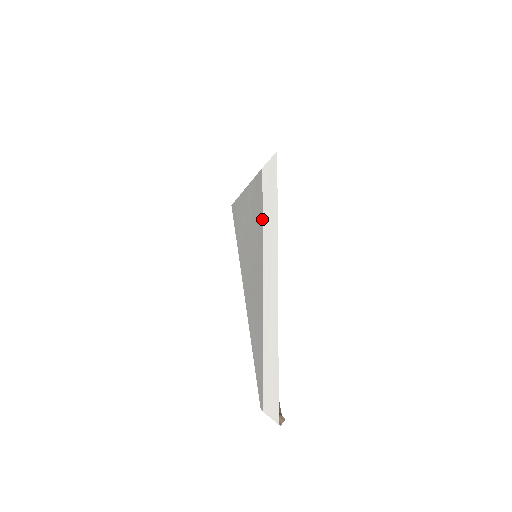
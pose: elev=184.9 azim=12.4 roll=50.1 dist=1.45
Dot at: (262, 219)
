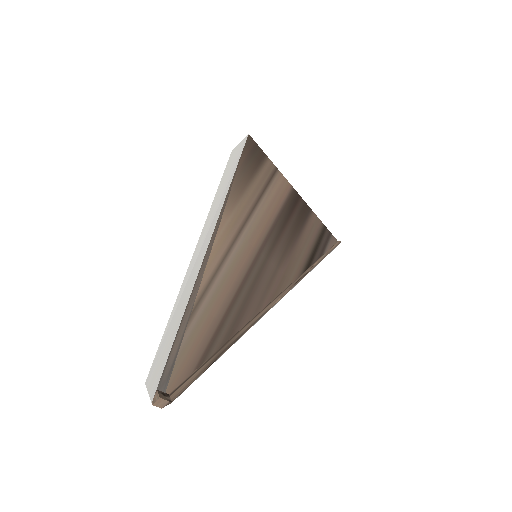
Dot at: (216, 193)
